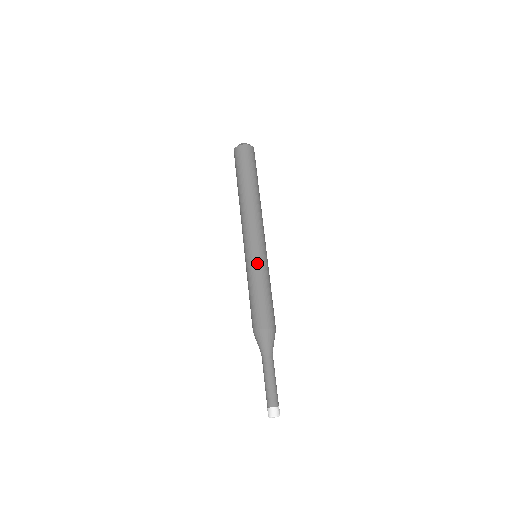
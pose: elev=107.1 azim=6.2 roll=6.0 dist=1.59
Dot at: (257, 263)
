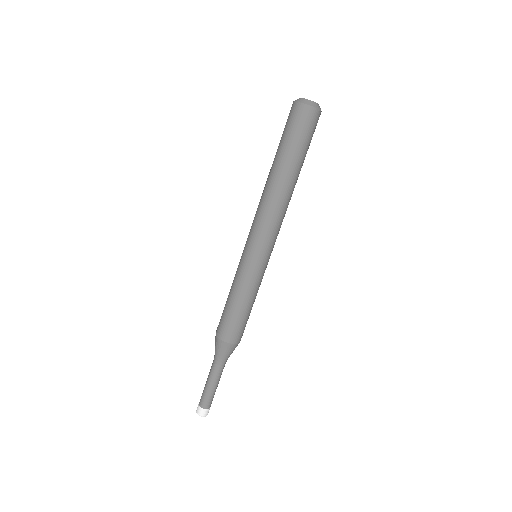
Dot at: (247, 270)
